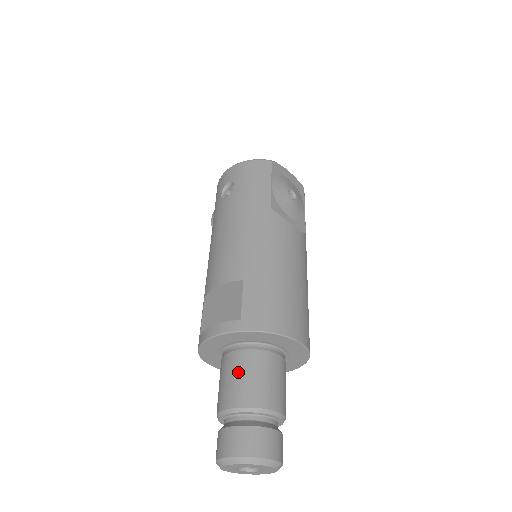
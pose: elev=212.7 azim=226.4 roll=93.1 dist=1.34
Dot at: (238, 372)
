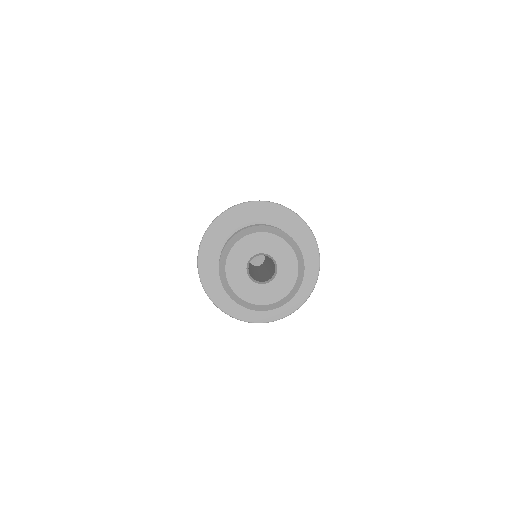
Dot at: occluded
